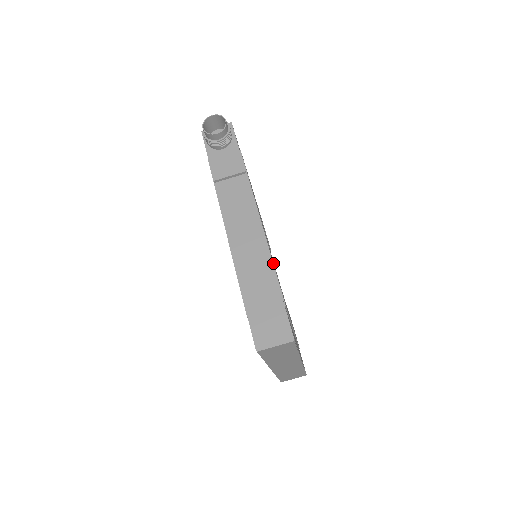
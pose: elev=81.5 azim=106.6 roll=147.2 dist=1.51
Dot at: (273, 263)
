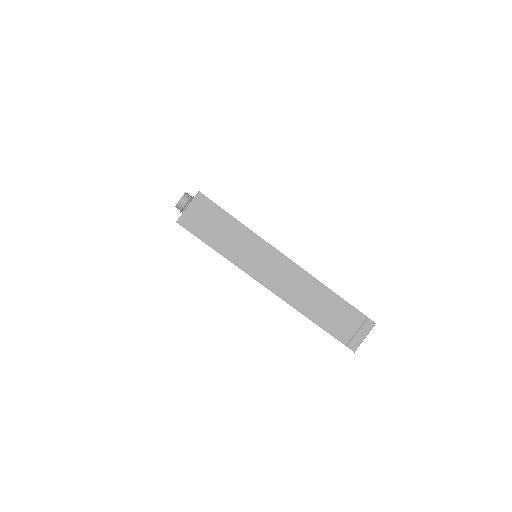
Dot at: occluded
